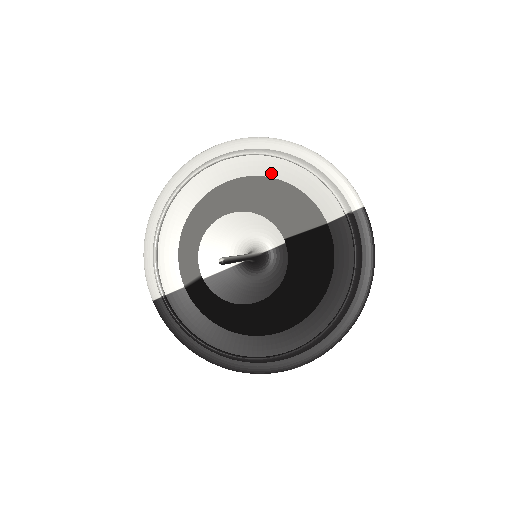
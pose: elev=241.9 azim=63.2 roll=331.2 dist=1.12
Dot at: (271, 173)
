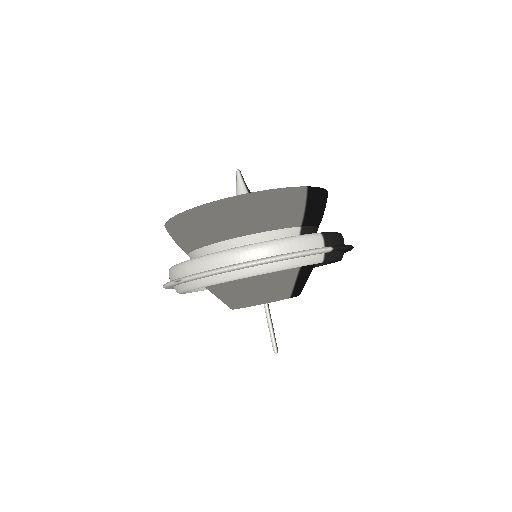
Dot at: occluded
